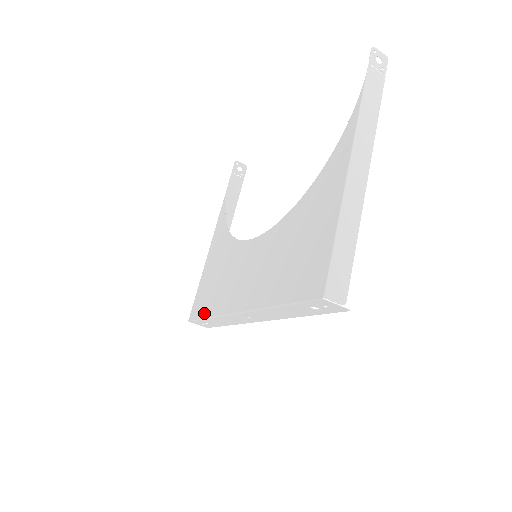
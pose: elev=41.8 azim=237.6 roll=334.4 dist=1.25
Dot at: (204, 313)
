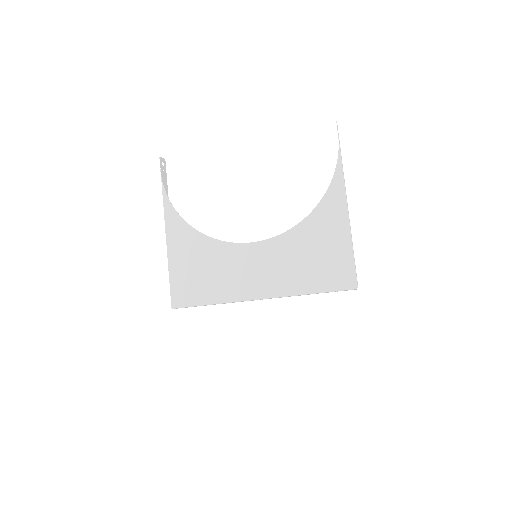
Dot at: (201, 301)
